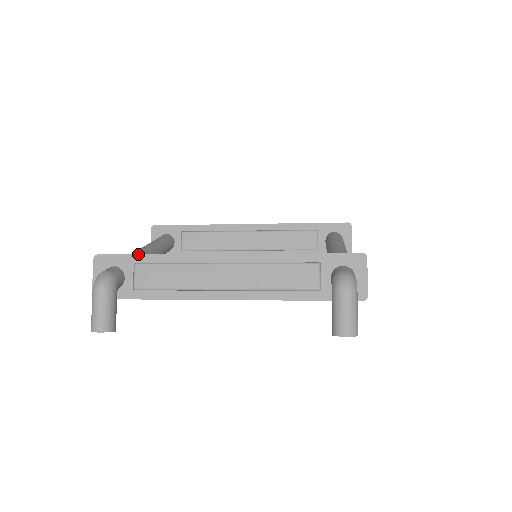
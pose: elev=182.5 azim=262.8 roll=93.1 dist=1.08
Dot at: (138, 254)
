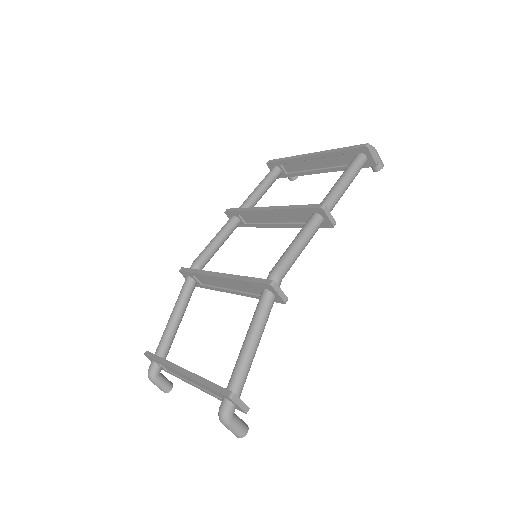
Dot at: (155, 360)
